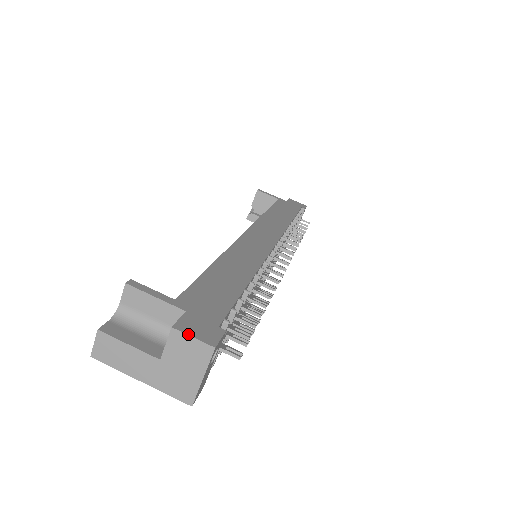
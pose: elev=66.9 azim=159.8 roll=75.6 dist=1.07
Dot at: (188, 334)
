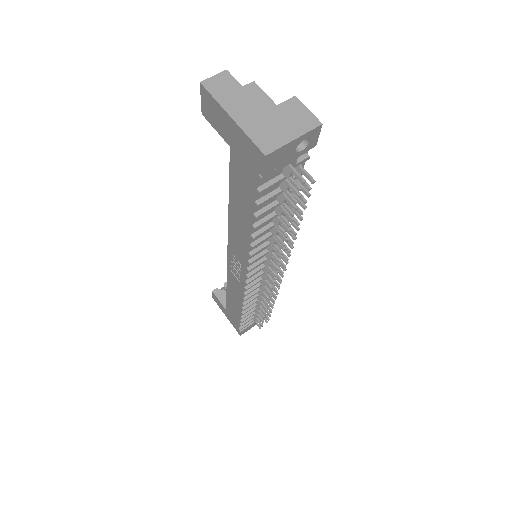
Dot at: (305, 106)
